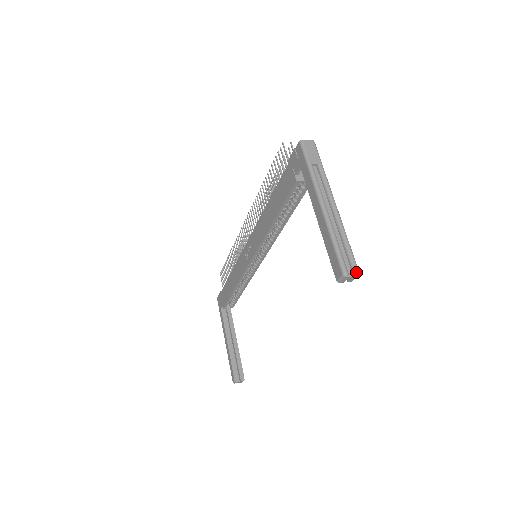
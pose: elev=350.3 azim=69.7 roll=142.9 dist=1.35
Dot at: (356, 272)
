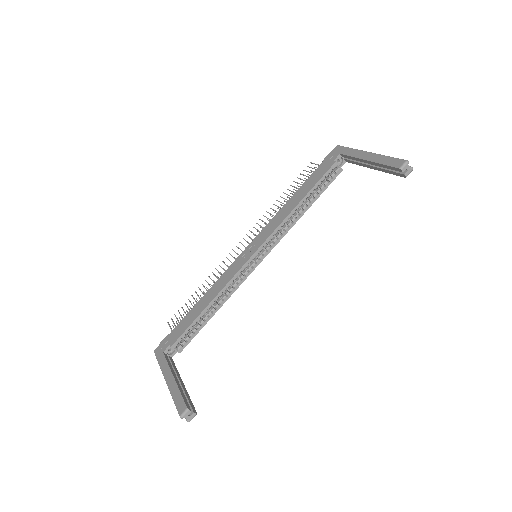
Dot at: occluded
